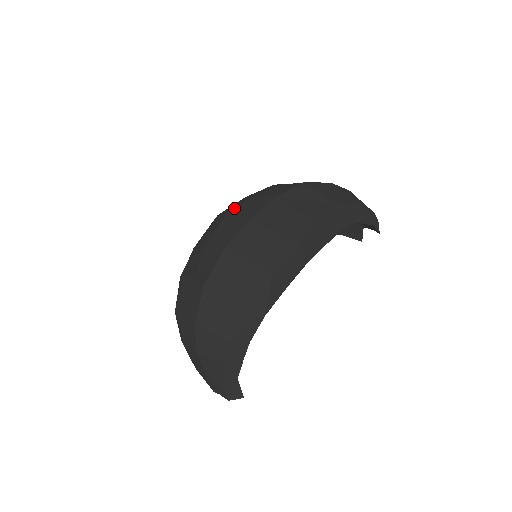
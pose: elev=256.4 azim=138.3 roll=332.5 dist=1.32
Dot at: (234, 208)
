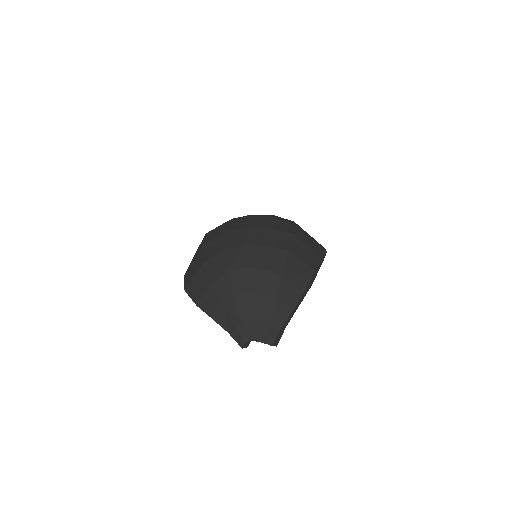
Dot at: (272, 216)
